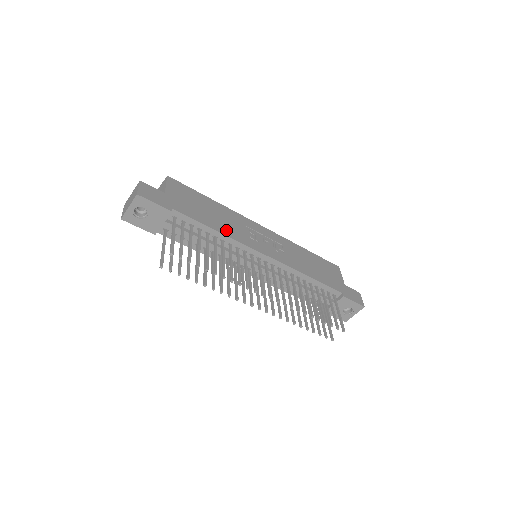
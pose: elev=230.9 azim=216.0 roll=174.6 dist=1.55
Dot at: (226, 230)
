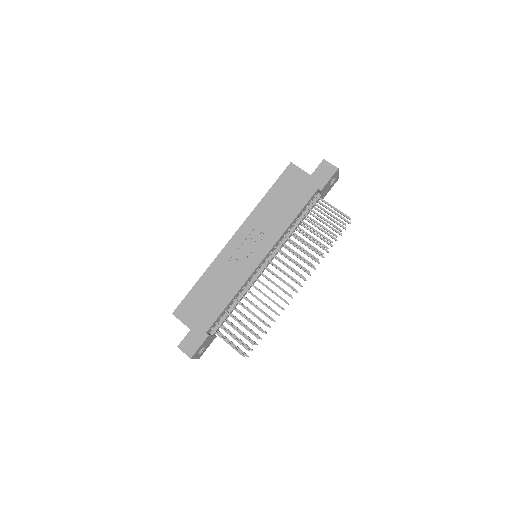
Dot at: (232, 289)
